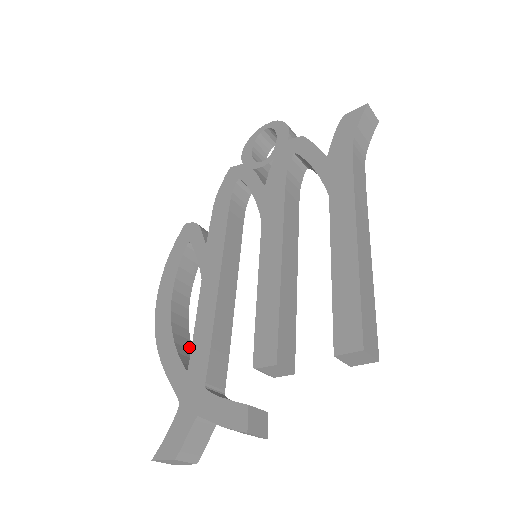
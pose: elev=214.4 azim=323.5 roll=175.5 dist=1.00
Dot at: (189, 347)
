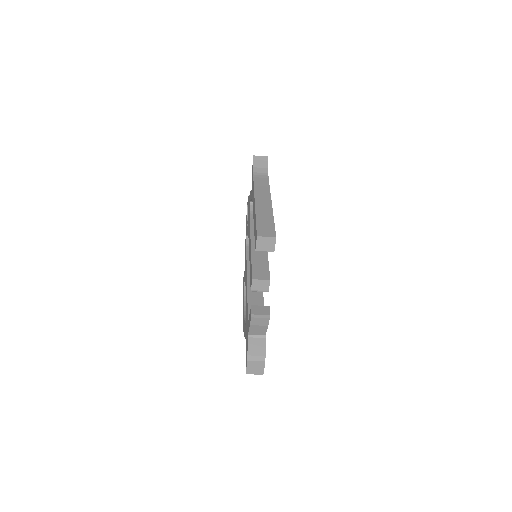
Dot at: occluded
